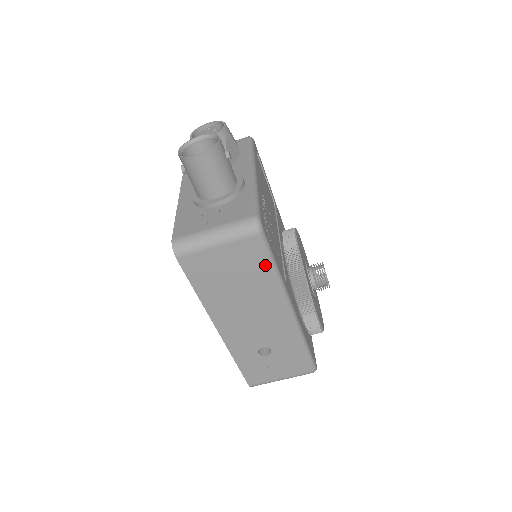
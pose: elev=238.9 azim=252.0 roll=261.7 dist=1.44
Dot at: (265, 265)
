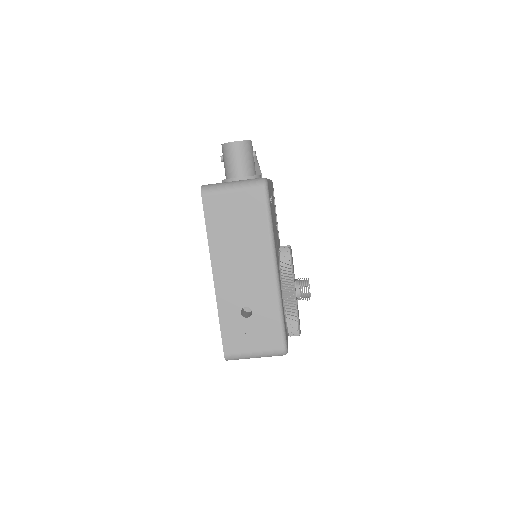
Dot at: (263, 217)
